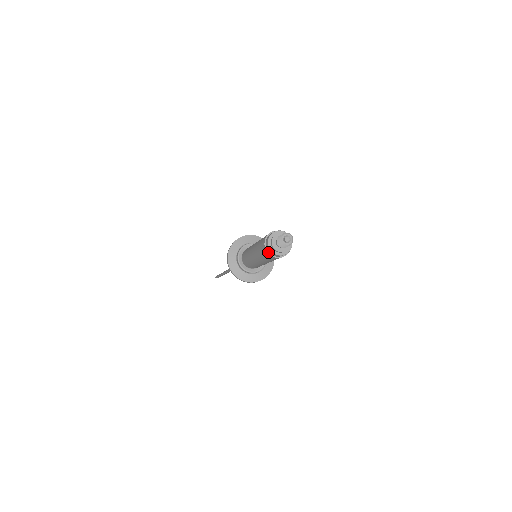
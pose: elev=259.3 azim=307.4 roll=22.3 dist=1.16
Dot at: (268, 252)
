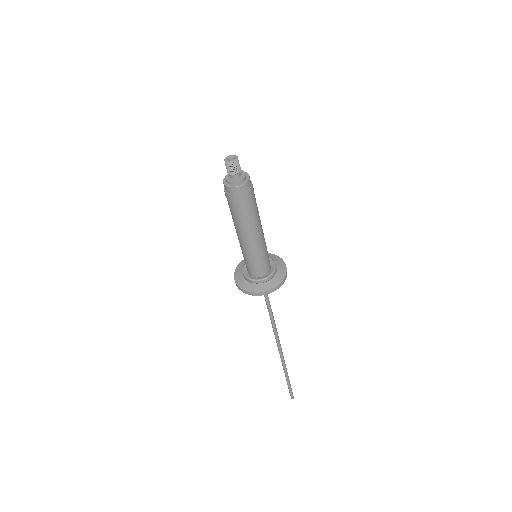
Dot at: (235, 195)
